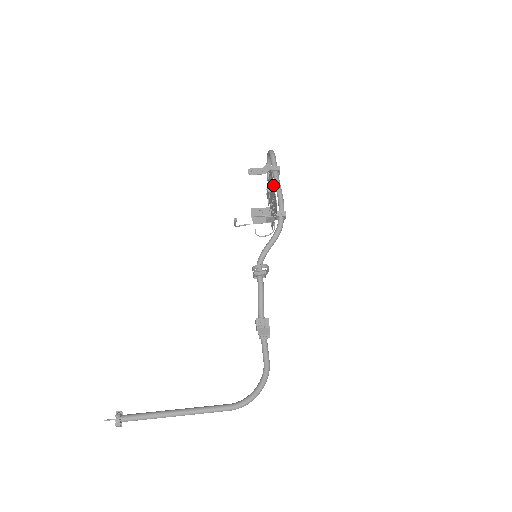
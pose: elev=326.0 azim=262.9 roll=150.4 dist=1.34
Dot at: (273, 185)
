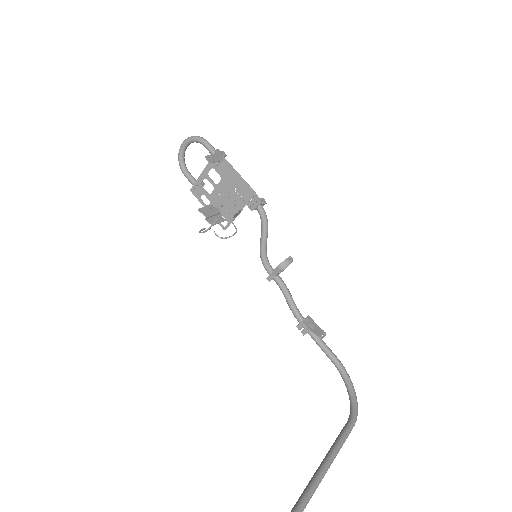
Dot at: (234, 172)
